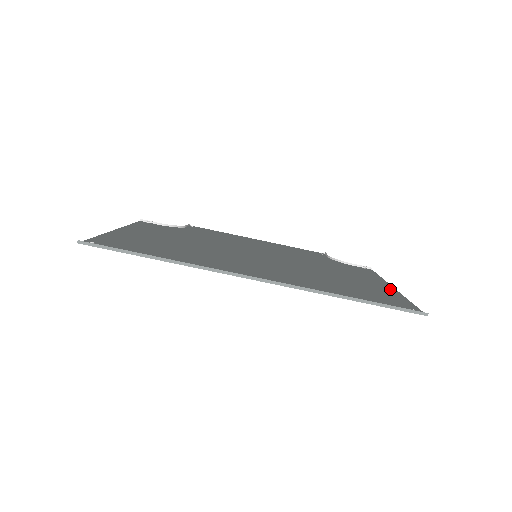
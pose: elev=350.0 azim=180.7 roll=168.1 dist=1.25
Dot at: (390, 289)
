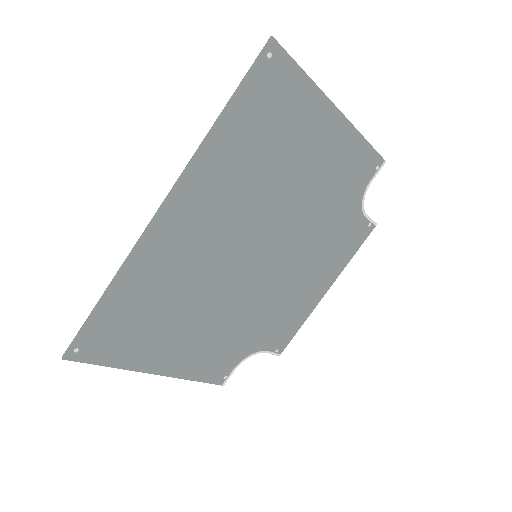
Dot at: (326, 110)
